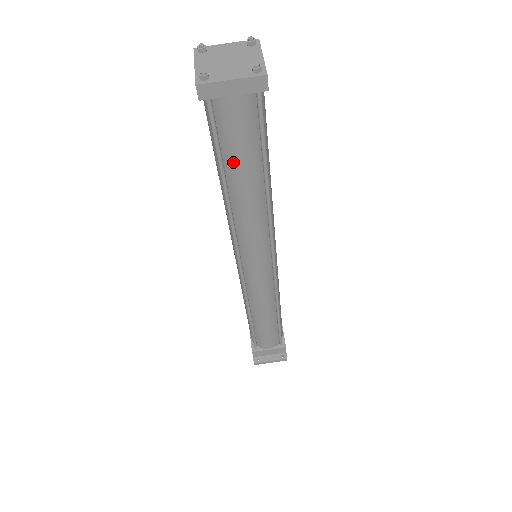
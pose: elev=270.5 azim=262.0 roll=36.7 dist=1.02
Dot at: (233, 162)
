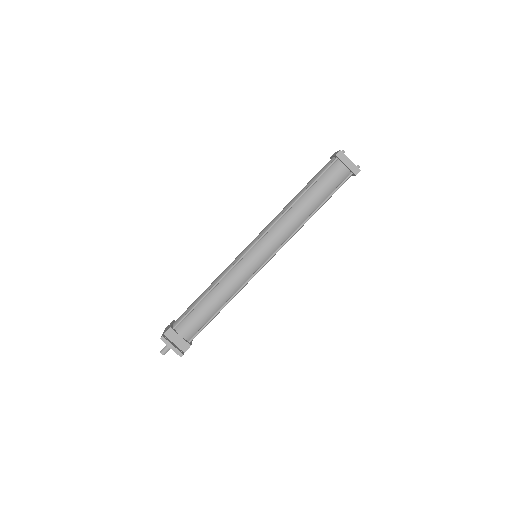
Dot at: (317, 188)
